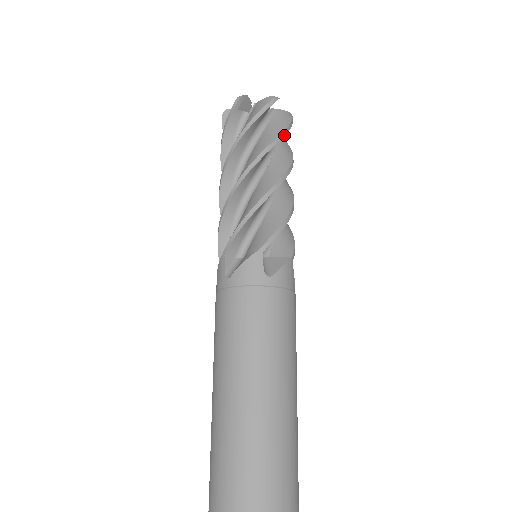
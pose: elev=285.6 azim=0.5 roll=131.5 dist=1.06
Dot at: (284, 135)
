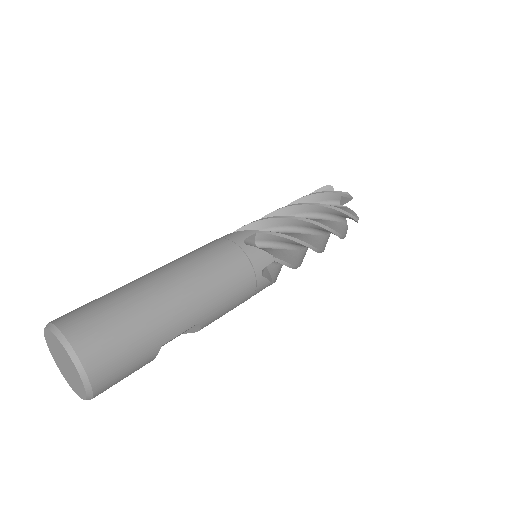
Dot at: (337, 210)
